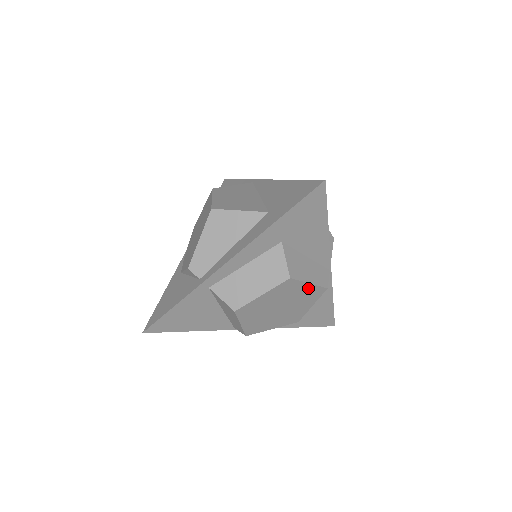
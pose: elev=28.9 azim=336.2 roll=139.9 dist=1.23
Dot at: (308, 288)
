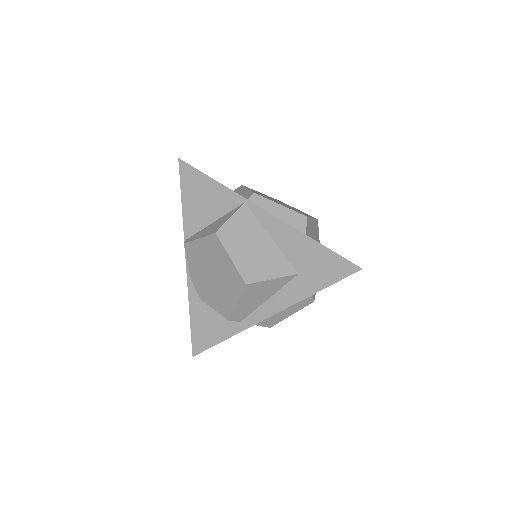
Dot at: occluded
